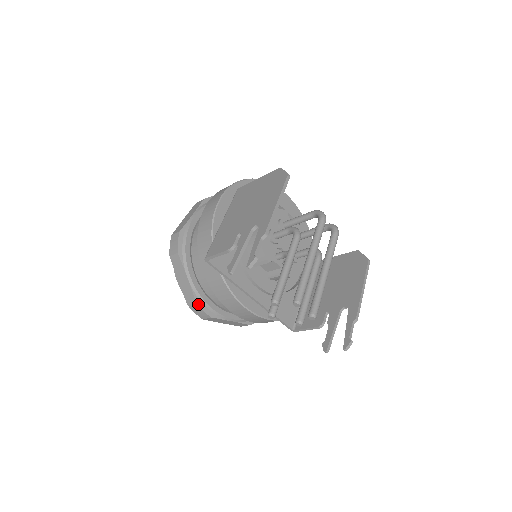
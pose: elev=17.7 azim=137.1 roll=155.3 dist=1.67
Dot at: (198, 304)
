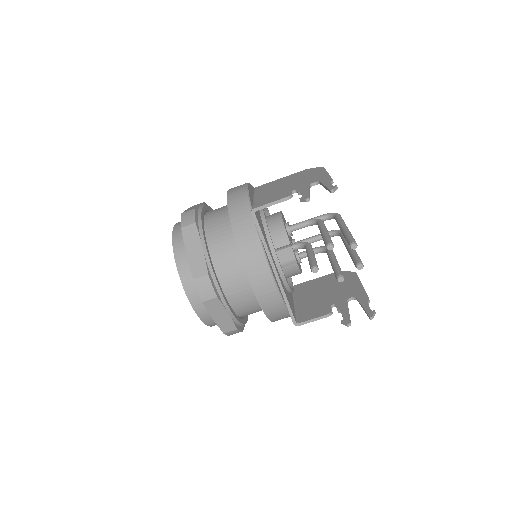
Dot at: (209, 277)
